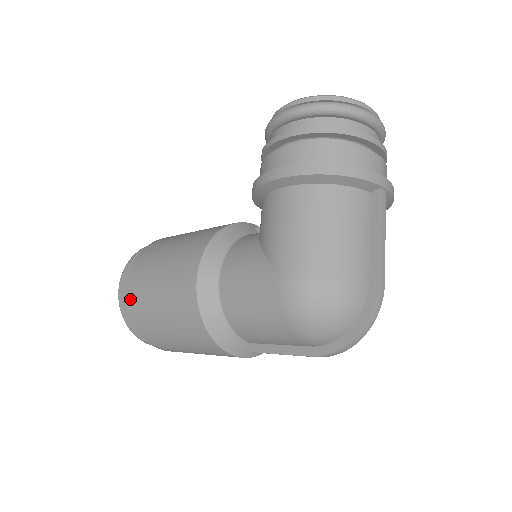
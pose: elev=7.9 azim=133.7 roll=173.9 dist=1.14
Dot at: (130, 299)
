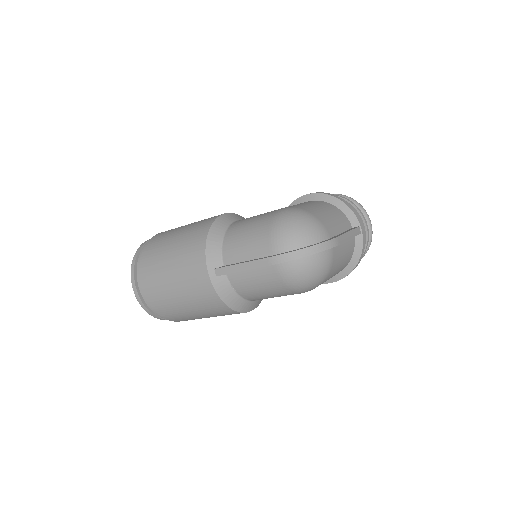
Dot at: (159, 234)
